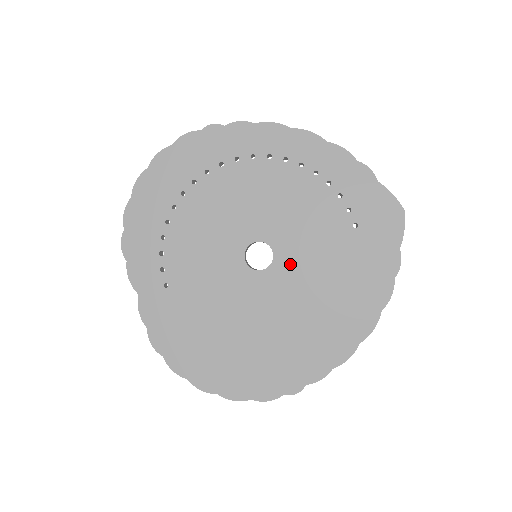
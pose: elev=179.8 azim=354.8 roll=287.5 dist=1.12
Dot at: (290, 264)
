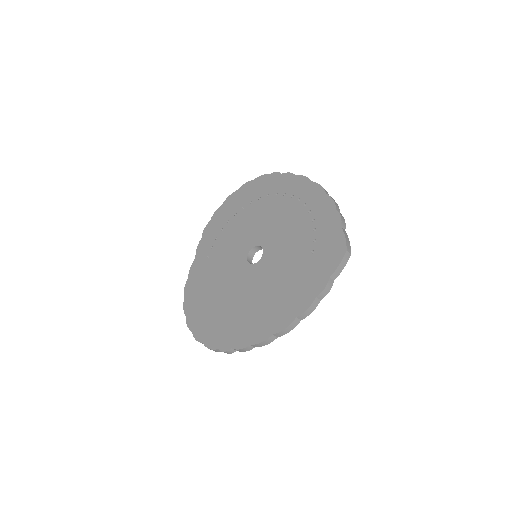
Dot at: (266, 265)
